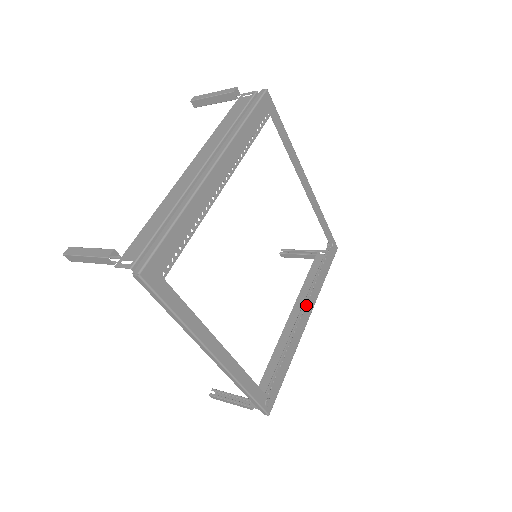
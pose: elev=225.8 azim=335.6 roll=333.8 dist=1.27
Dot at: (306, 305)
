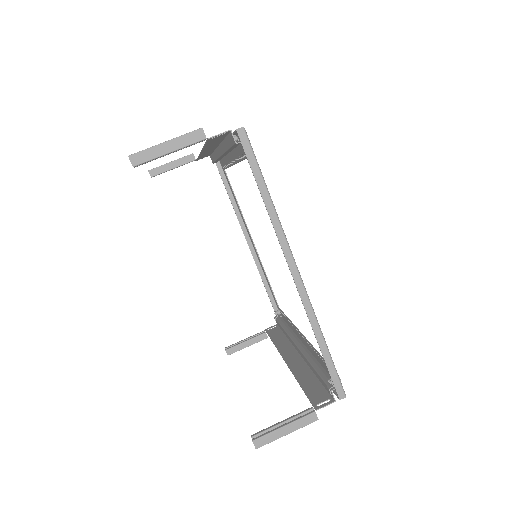
Dot at: occluded
